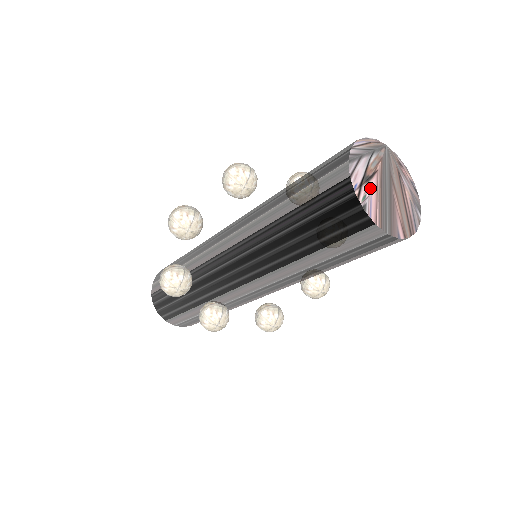
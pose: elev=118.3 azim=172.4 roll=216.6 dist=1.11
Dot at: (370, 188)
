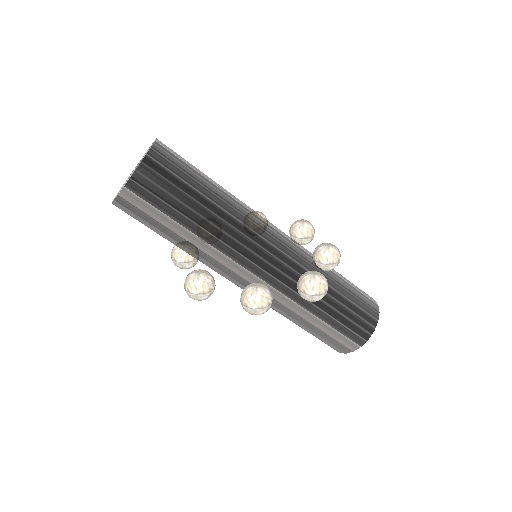
Dot at: occluded
